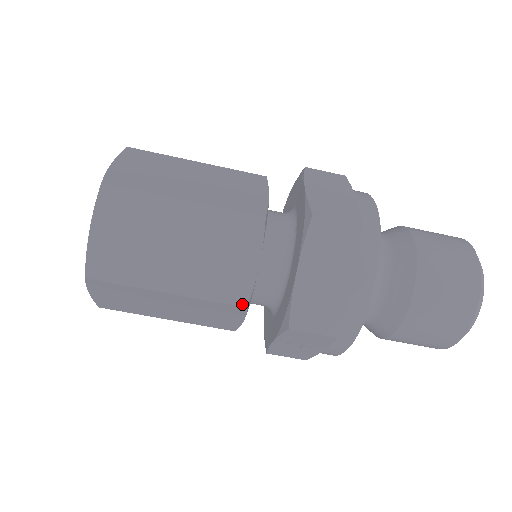
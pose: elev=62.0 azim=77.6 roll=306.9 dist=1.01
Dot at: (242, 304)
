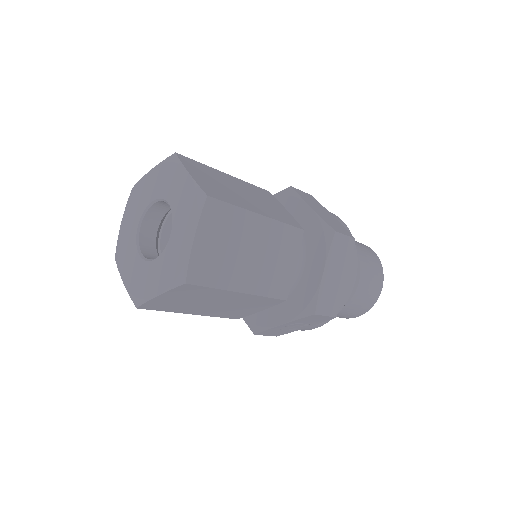
Dot at: (284, 298)
